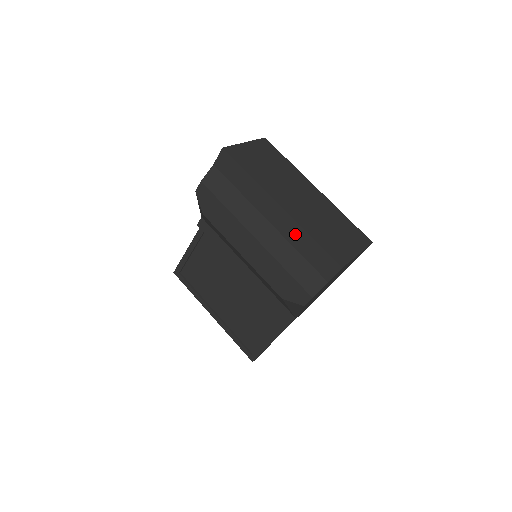
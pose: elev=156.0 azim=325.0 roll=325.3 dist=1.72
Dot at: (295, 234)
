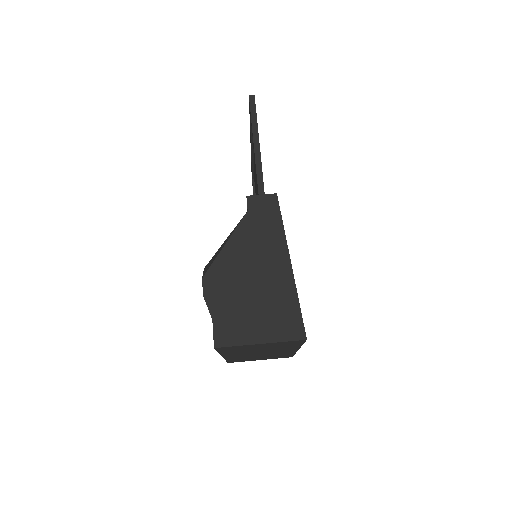
Dot at: occluded
